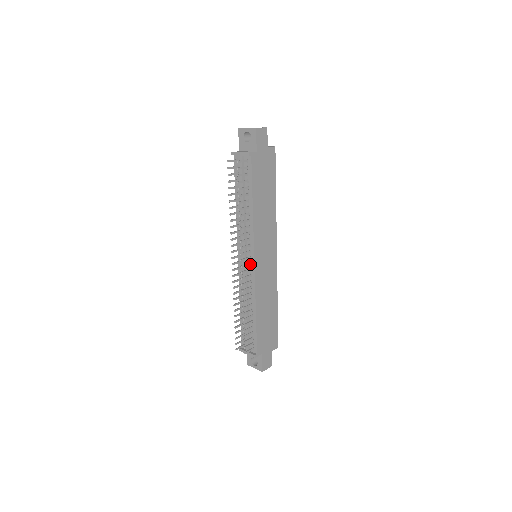
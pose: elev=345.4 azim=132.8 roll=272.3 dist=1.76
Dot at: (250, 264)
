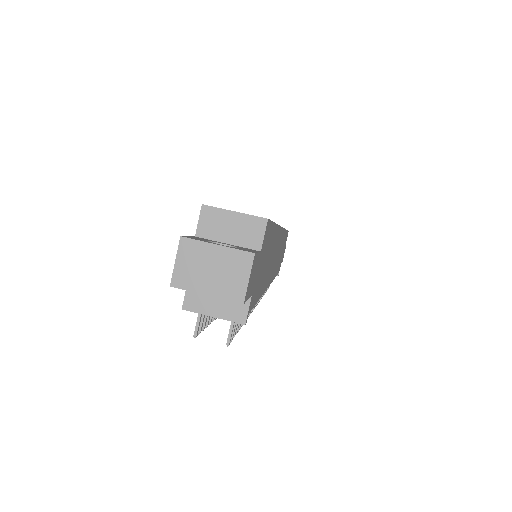
Dot at: occluded
